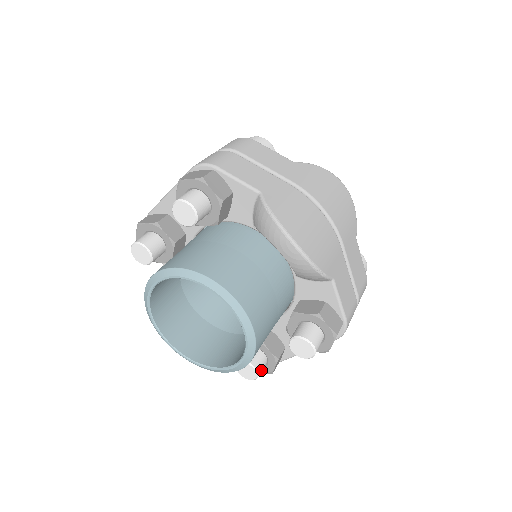
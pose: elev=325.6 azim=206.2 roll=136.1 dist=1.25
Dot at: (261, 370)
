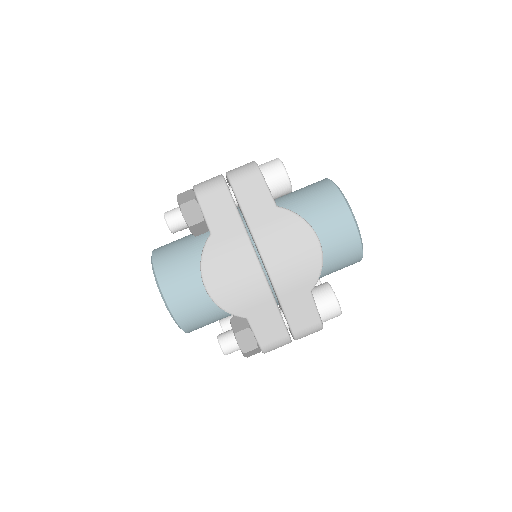
Dot at: occluded
